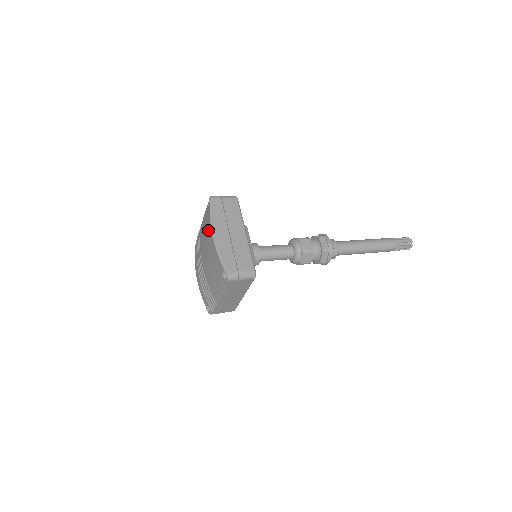
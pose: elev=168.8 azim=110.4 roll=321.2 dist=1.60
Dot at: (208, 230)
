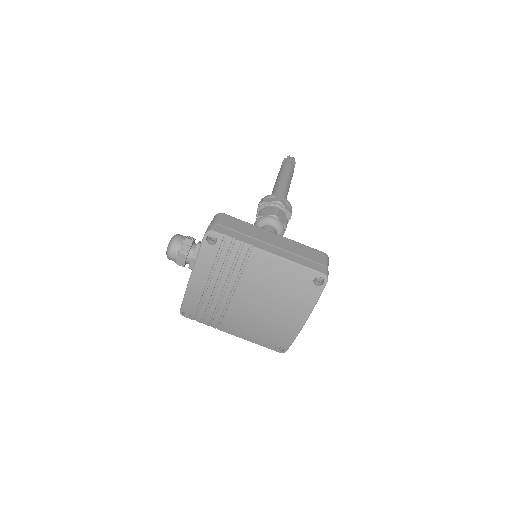
Dot at: (296, 310)
